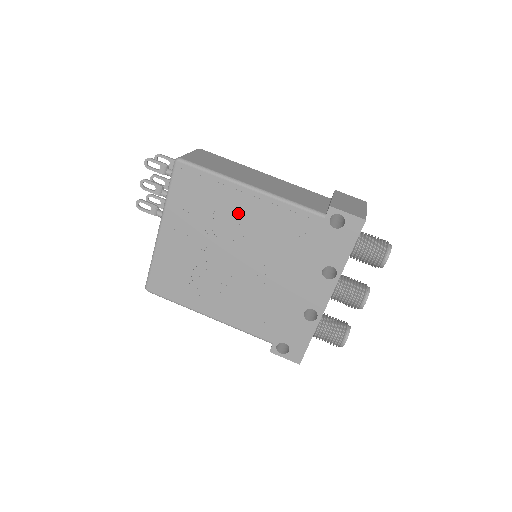
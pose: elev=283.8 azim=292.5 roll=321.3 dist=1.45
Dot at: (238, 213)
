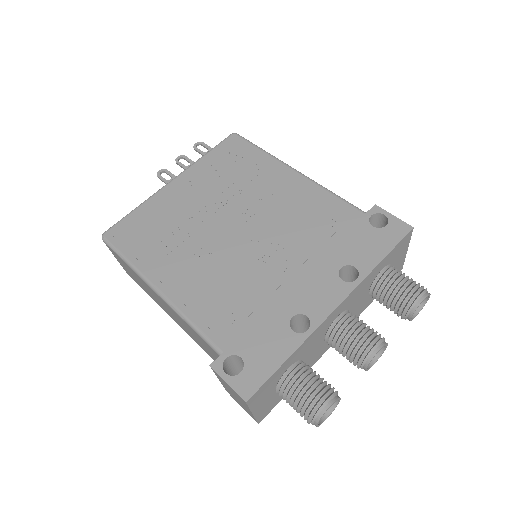
Dot at: (269, 186)
